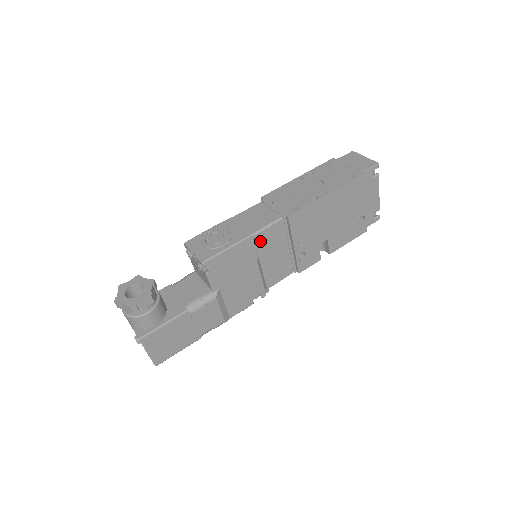
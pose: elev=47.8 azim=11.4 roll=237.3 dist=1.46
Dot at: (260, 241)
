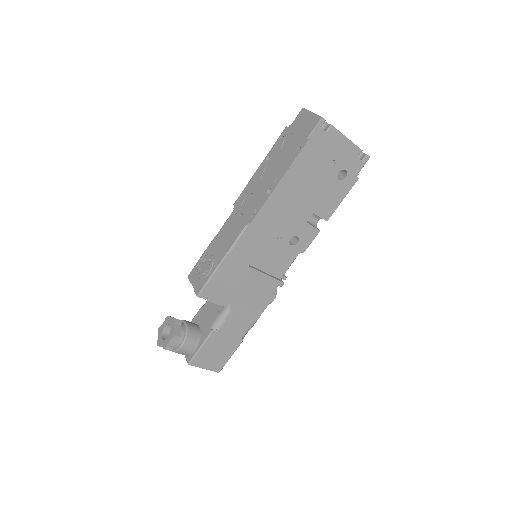
Dot at: (239, 254)
